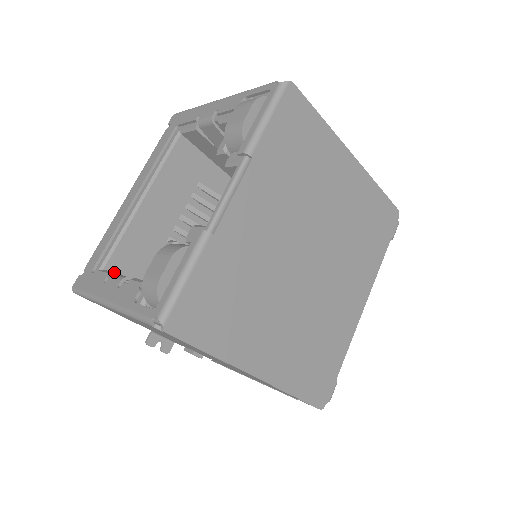
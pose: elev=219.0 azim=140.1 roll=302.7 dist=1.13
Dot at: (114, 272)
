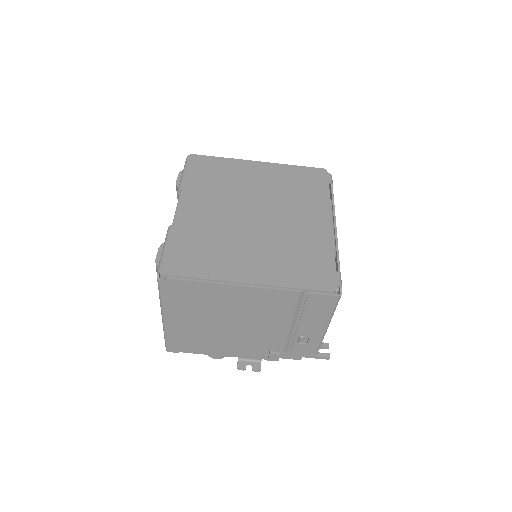
Dot at: occluded
